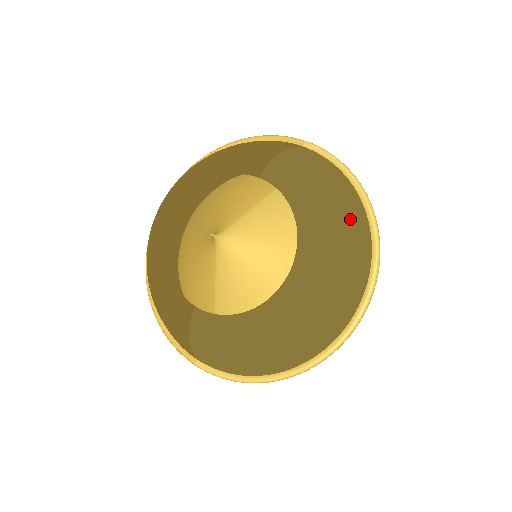
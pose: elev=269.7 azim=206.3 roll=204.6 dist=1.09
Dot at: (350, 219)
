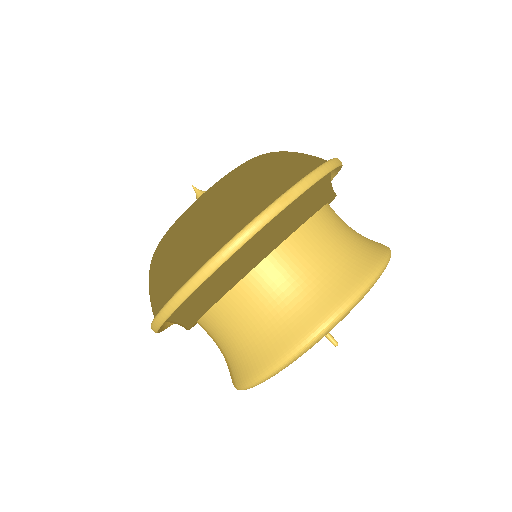
Dot at: (299, 155)
